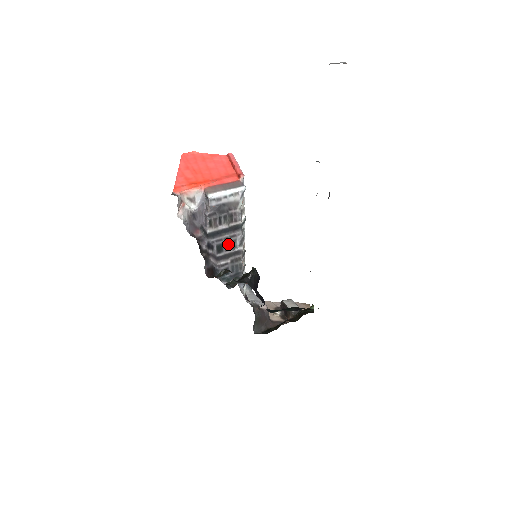
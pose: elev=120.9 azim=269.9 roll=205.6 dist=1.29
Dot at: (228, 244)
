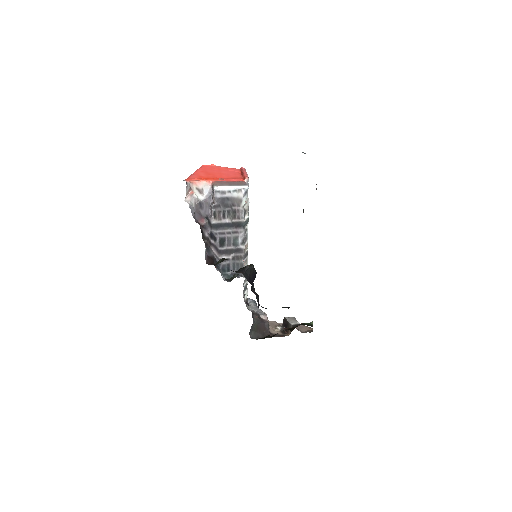
Dot at: (230, 239)
